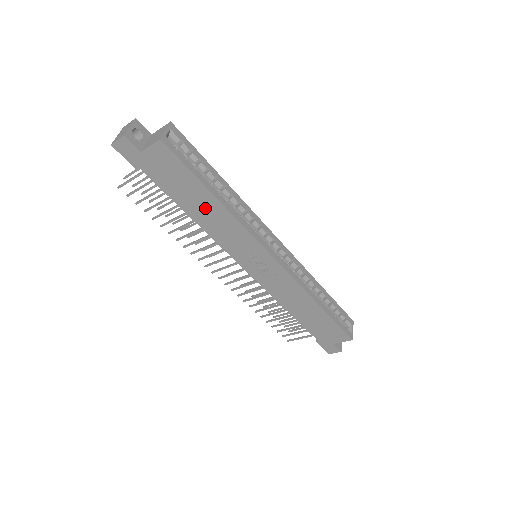
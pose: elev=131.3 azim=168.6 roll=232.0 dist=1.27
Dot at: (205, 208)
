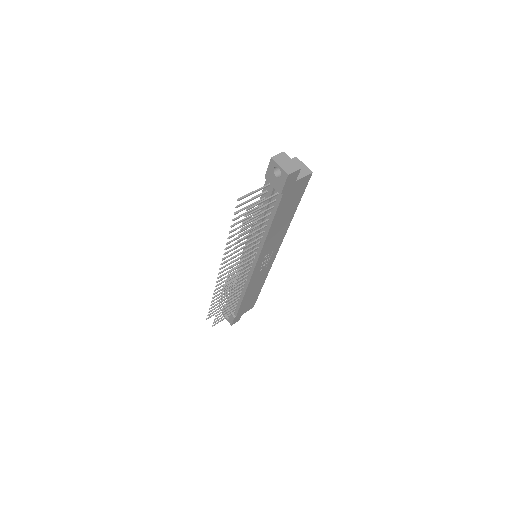
Dot at: (283, 222)
